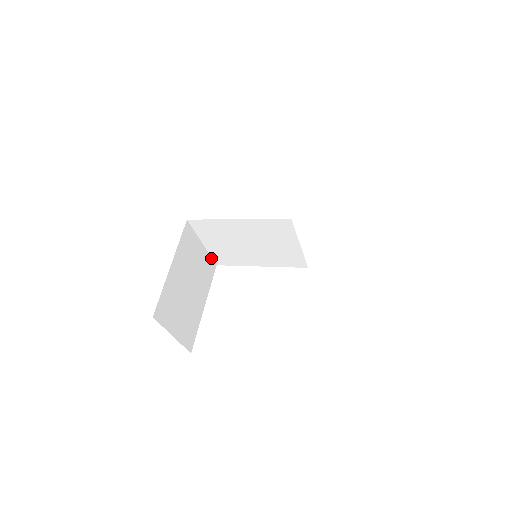
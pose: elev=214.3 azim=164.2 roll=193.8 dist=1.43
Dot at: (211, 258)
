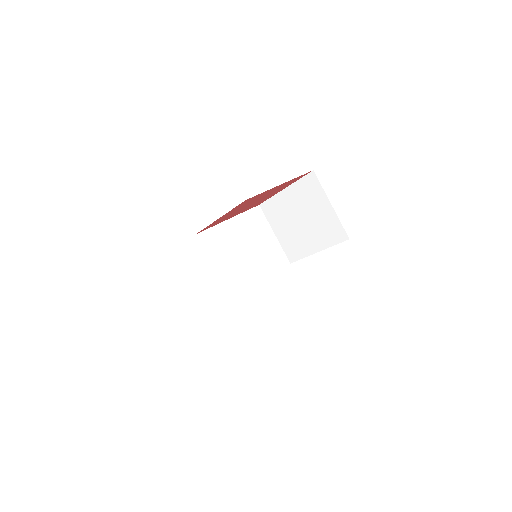
Dot at: occluded
